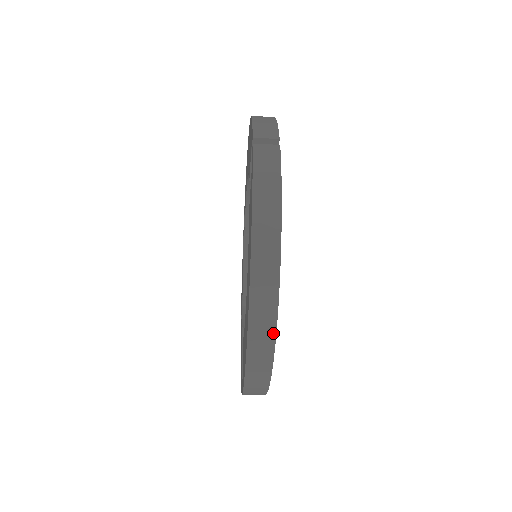
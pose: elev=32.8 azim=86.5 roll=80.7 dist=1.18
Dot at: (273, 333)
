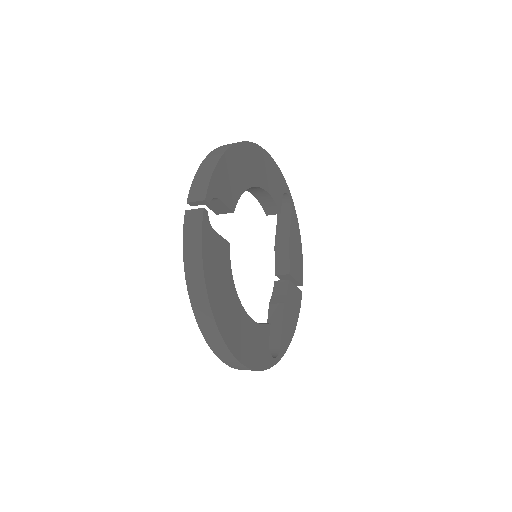
Dot at: (228, 351)
